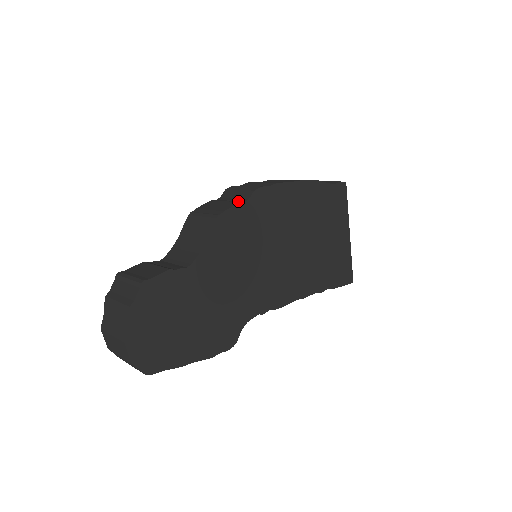
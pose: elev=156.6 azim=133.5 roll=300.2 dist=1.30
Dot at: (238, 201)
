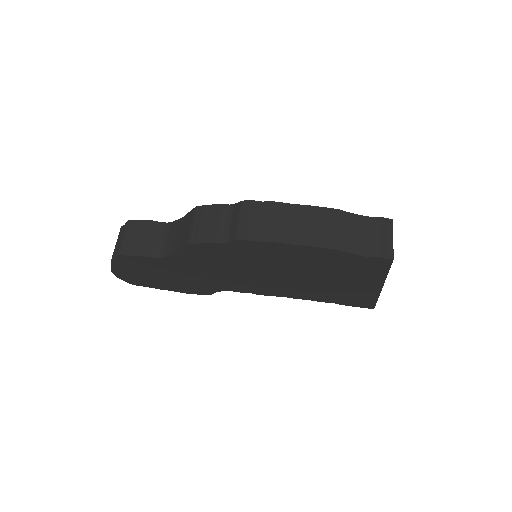
Dot at: (221, 236)
